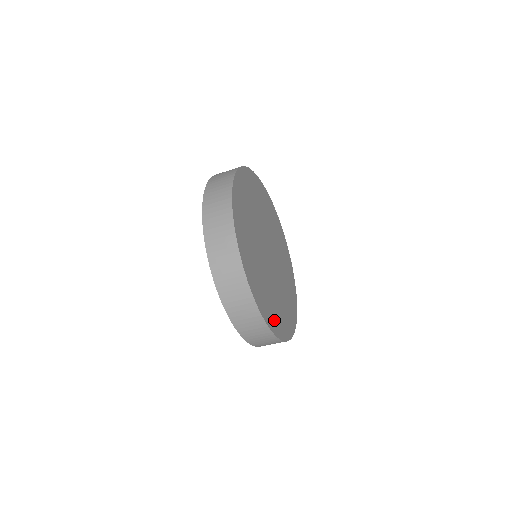
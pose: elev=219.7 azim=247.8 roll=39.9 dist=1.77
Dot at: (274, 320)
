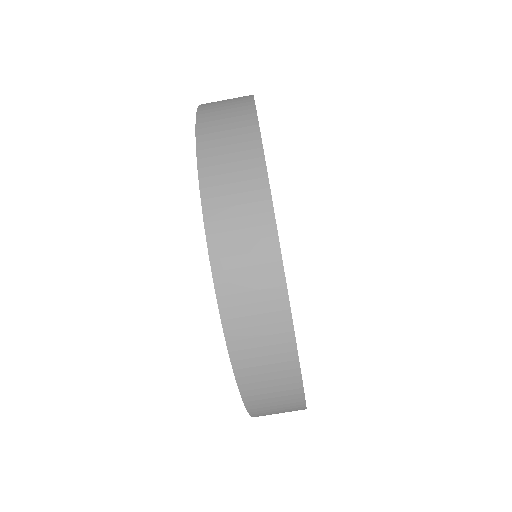
Dot at: occluded
